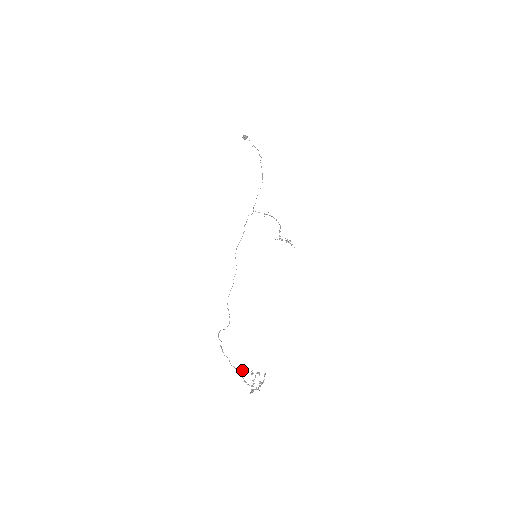
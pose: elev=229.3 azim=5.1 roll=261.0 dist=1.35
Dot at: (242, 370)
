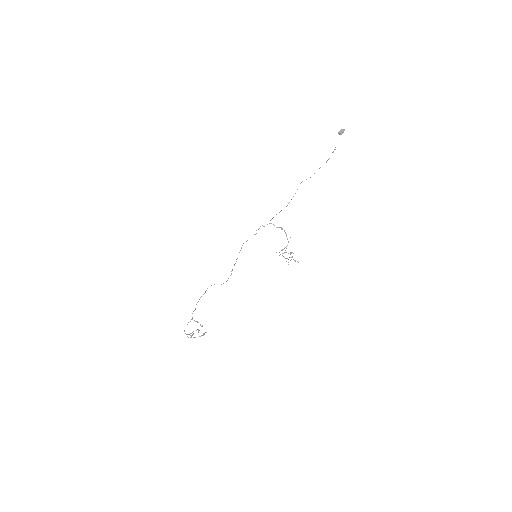
Dot at: (195, 321)
